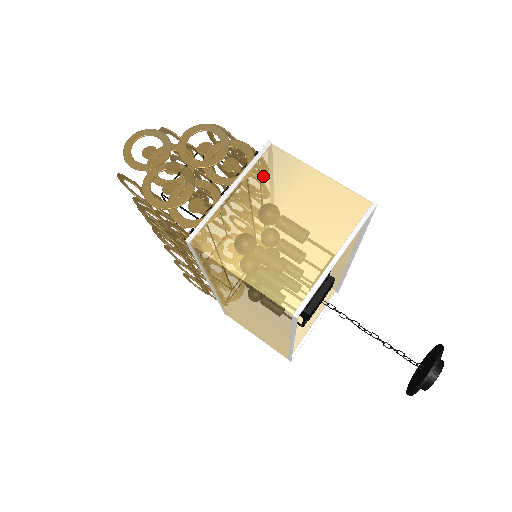
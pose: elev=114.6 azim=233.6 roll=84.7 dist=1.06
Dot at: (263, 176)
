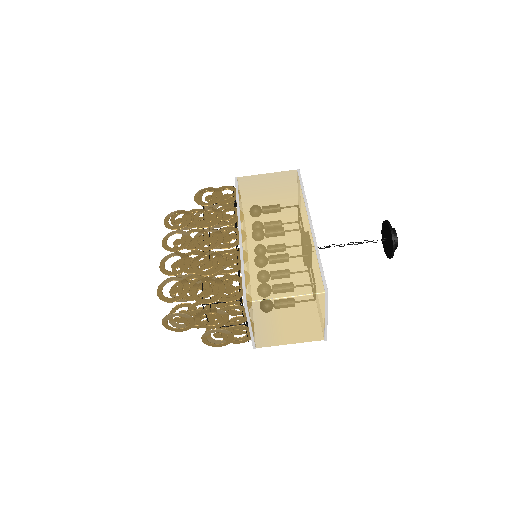
Dot at: (259, 315)
